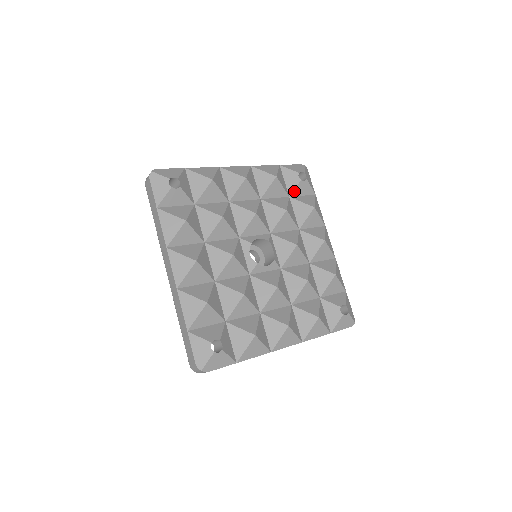
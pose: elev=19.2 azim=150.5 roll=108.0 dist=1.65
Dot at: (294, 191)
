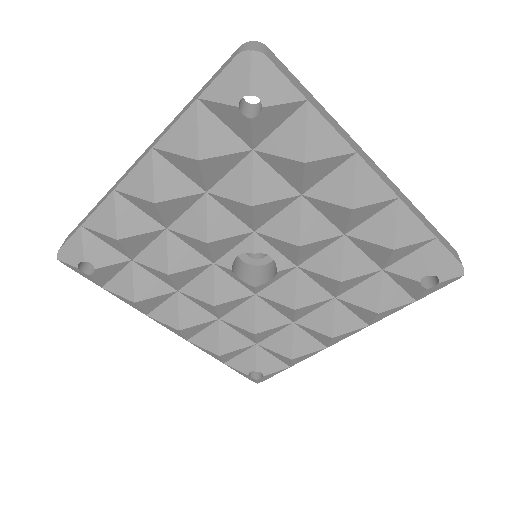
Dot at: (254, 138)
